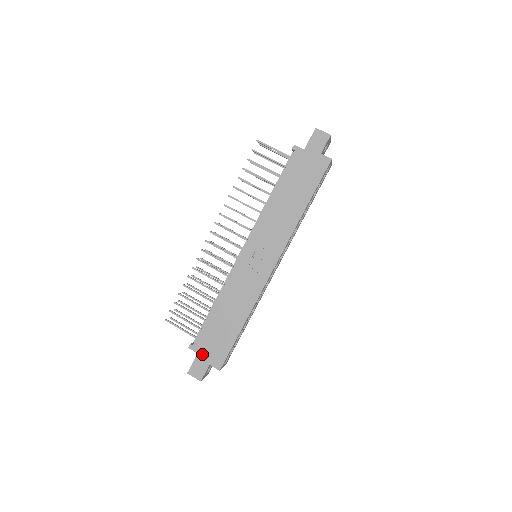
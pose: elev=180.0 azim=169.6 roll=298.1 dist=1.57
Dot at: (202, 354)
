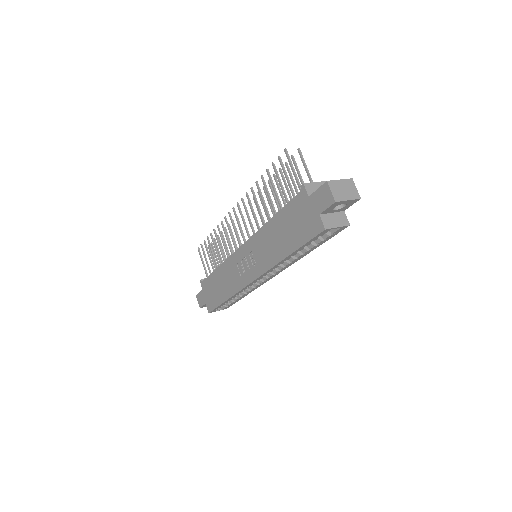
Dot at: (204, 293)
